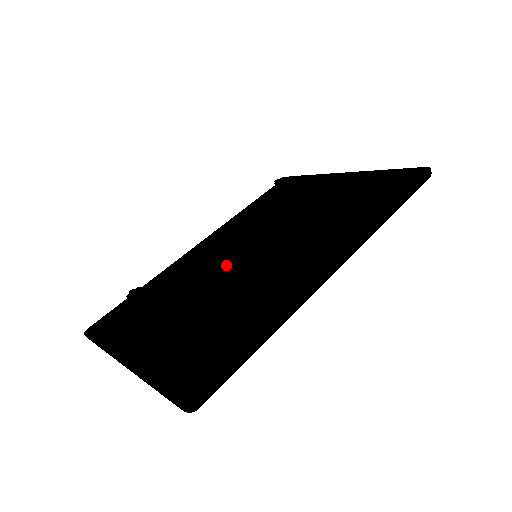
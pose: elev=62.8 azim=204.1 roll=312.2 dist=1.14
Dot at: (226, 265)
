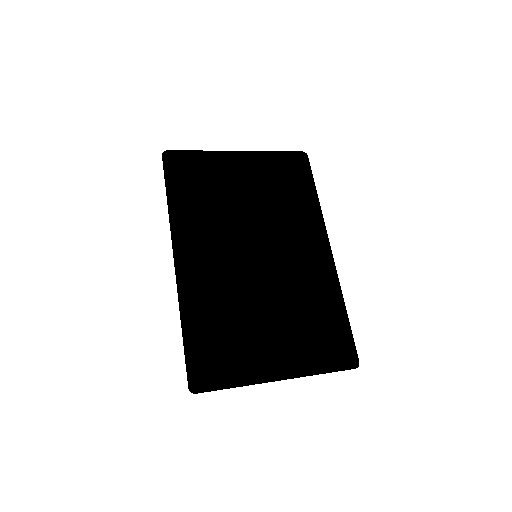
Dot at: (244, 273)
